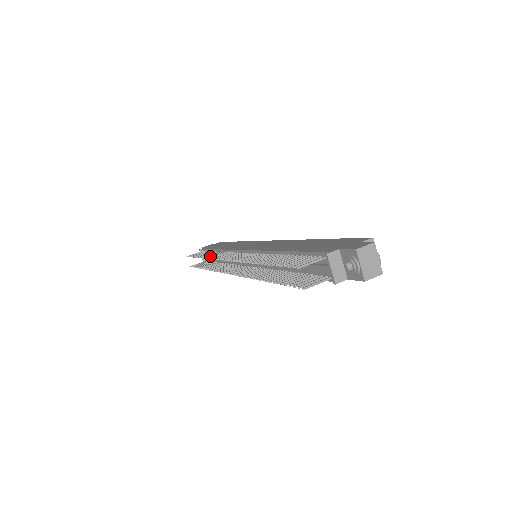
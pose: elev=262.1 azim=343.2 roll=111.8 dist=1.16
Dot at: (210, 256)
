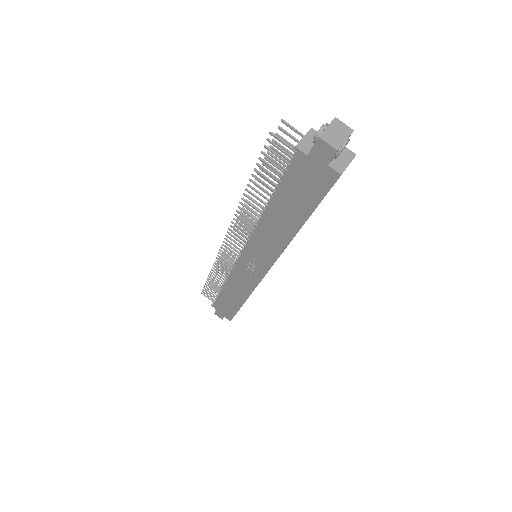
Dot at: occluded
